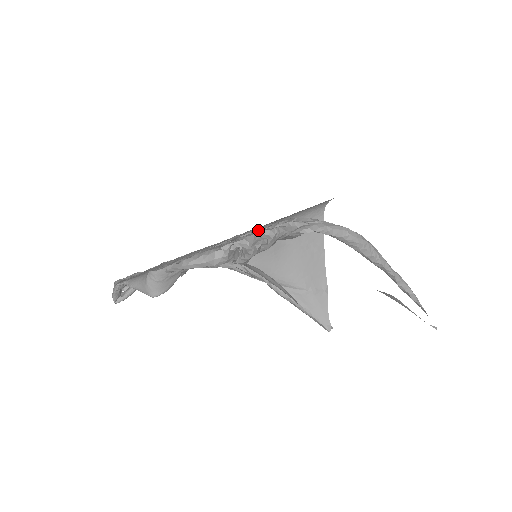
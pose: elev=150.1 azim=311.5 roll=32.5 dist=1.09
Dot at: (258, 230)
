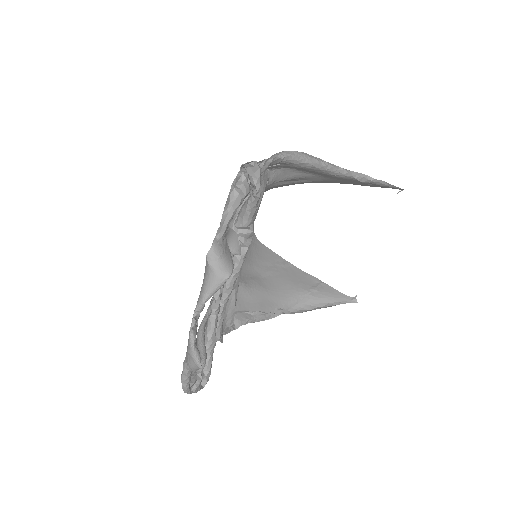
Dot at: occluded
